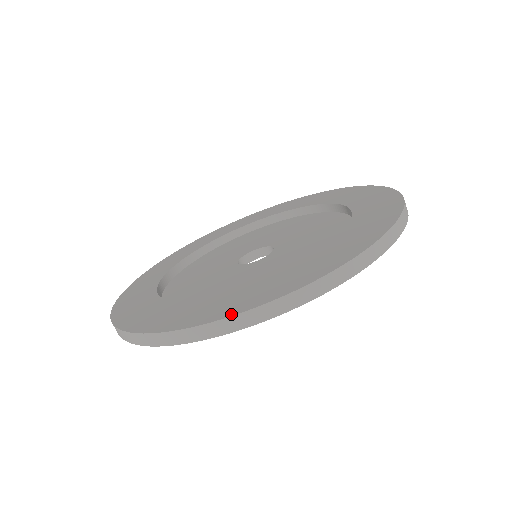
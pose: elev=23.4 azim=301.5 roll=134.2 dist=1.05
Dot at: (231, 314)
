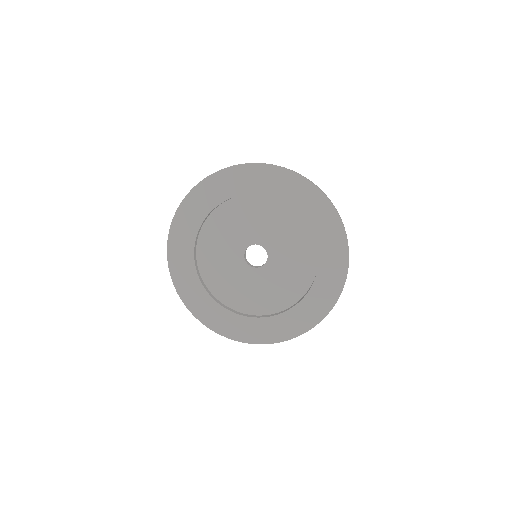
Dot at: (275, 342)
